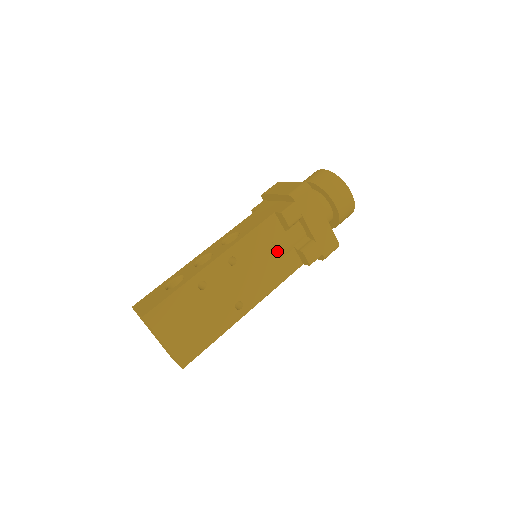
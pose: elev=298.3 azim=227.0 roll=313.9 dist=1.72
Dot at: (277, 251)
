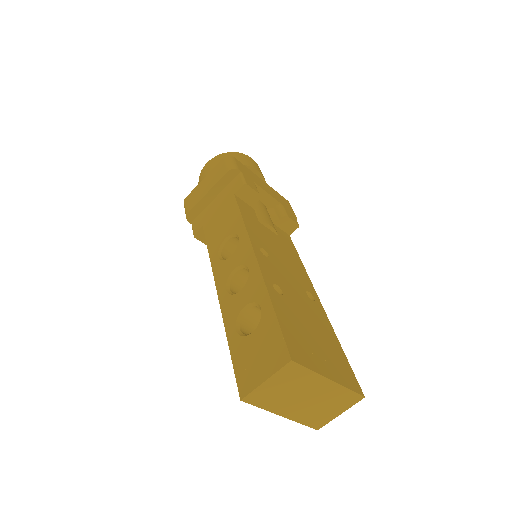
Dot at: (270, 230)
